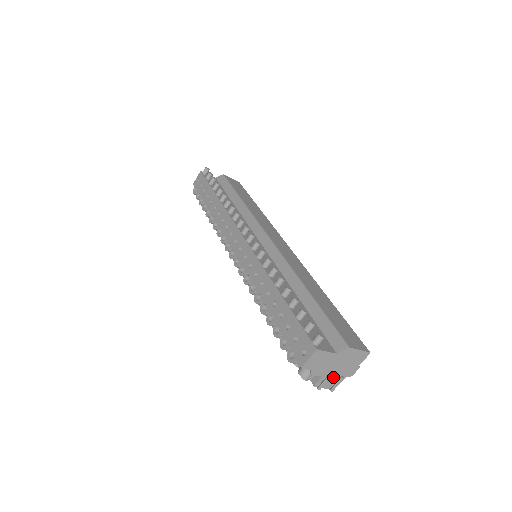
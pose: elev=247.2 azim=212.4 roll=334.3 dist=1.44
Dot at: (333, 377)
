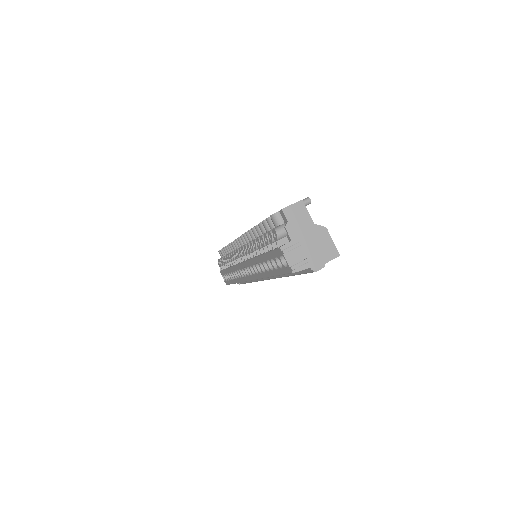
Dot at: (299, 254)
